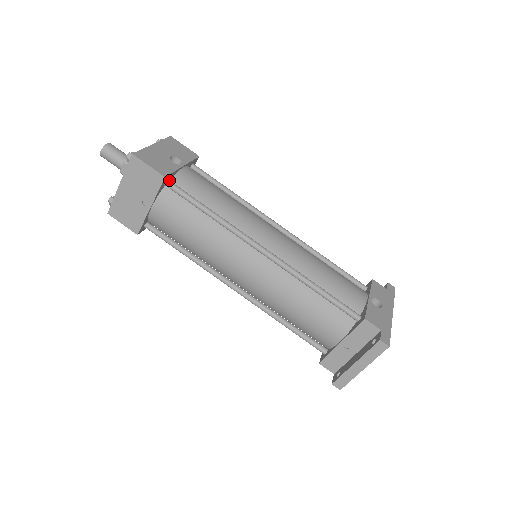
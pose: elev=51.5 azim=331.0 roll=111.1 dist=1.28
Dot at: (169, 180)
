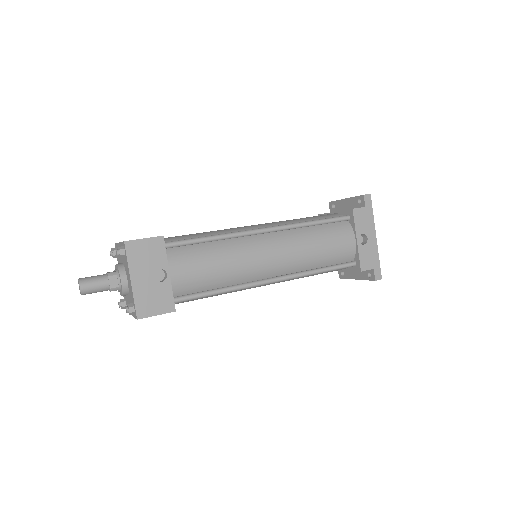
Dot at: (173, 300)
